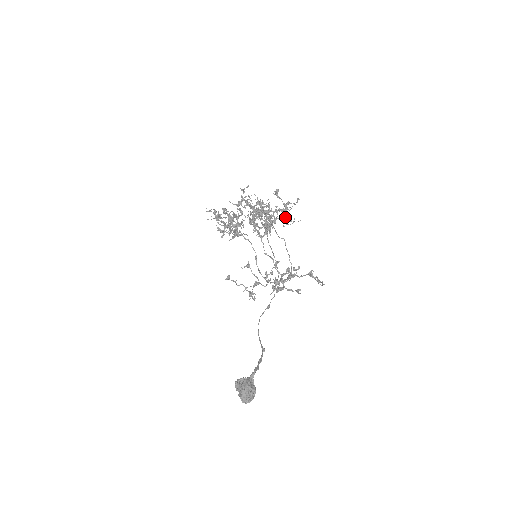
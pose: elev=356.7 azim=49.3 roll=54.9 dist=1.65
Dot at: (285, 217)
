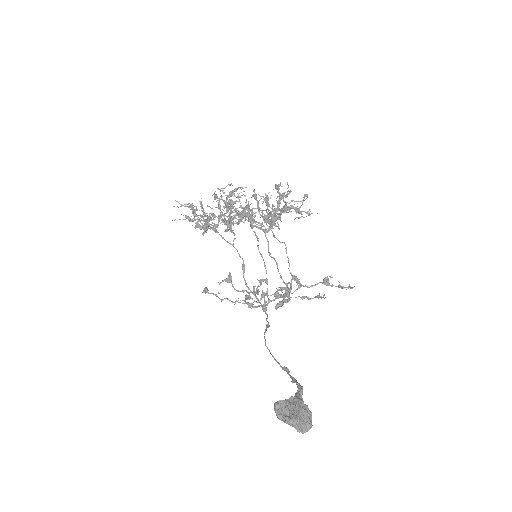
Dot at: (298, 209)
